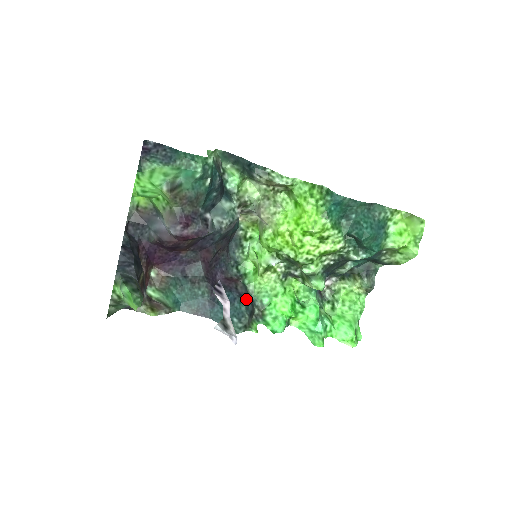
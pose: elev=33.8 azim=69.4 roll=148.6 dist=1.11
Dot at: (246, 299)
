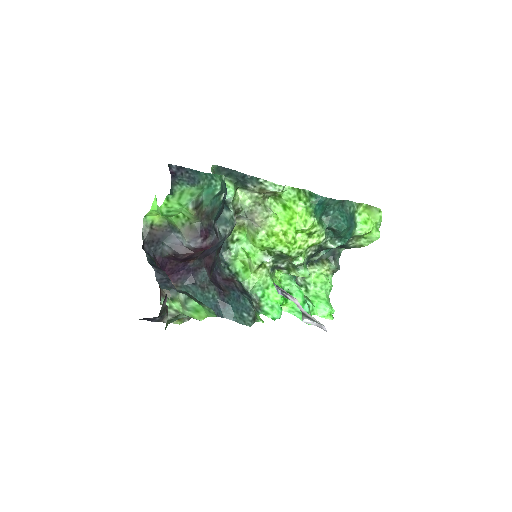
Dot at: (246, 295)
